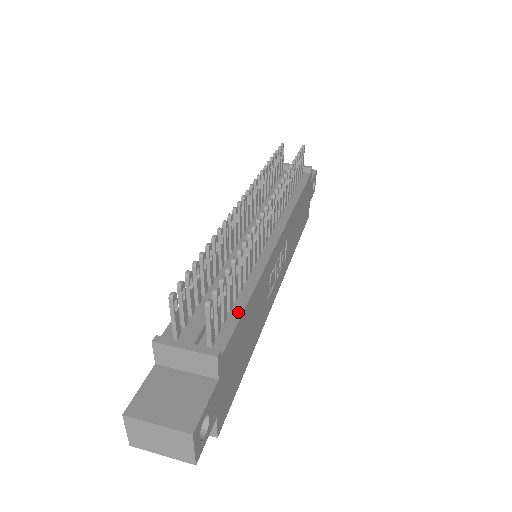
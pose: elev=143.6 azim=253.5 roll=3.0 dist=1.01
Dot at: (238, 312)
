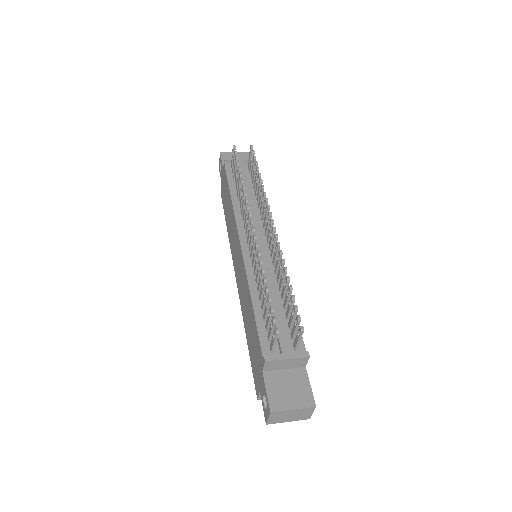
Dot at: occluded
